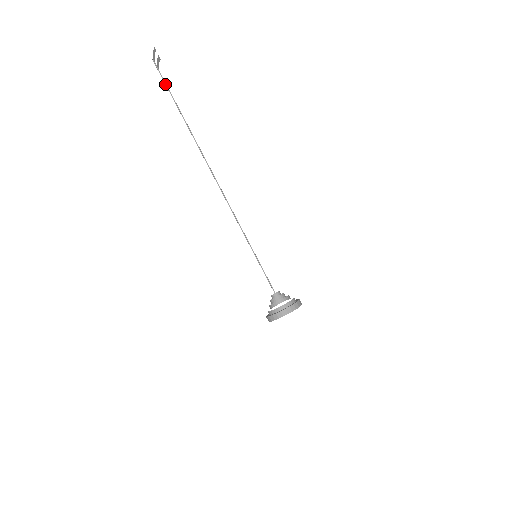
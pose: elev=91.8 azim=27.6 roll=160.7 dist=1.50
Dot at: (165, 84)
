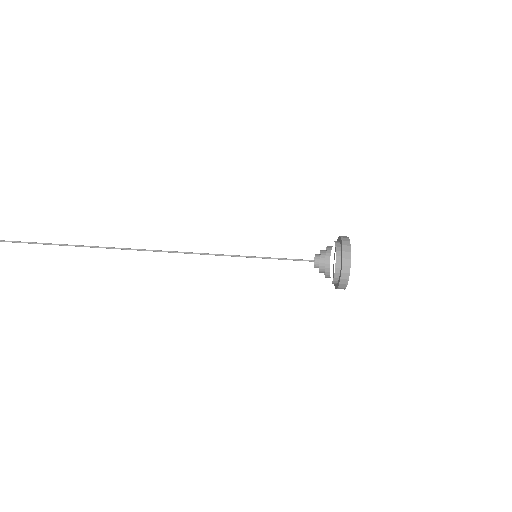
Dot at: out of frame
